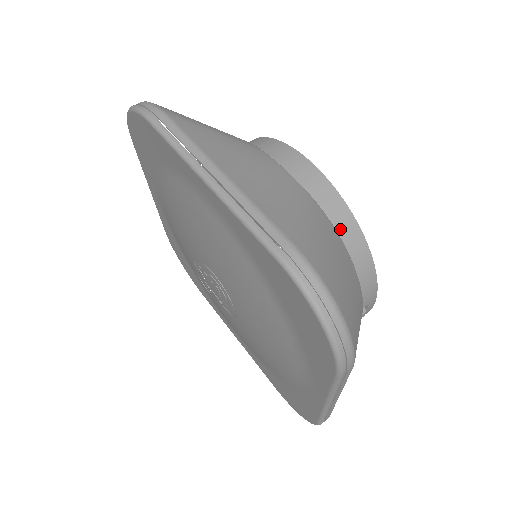
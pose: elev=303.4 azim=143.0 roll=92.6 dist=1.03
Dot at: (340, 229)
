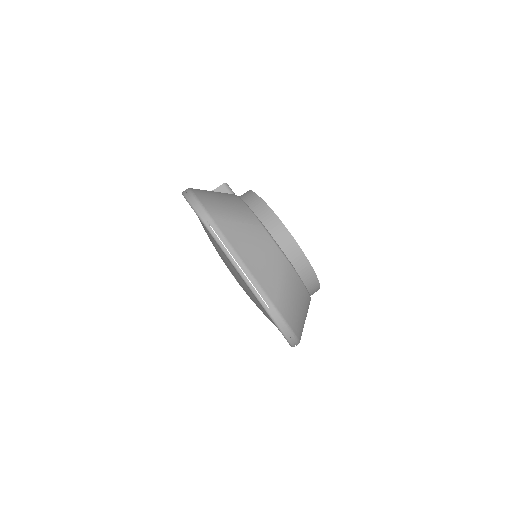
Dot at: (301, 271)
